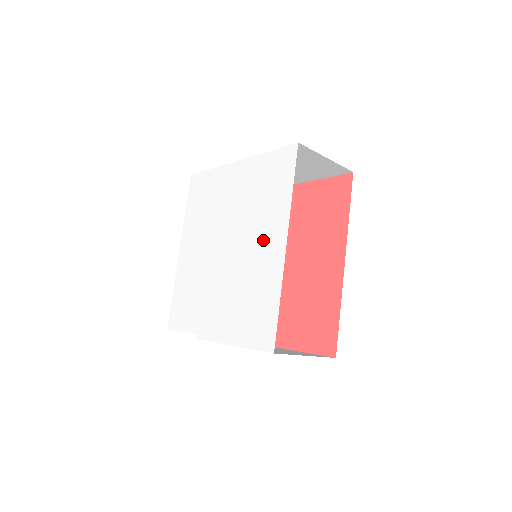
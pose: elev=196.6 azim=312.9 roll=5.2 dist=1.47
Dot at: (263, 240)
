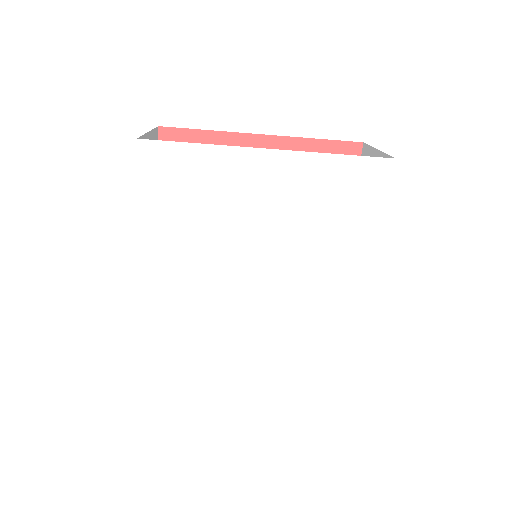
Dot at: (333, 276)
